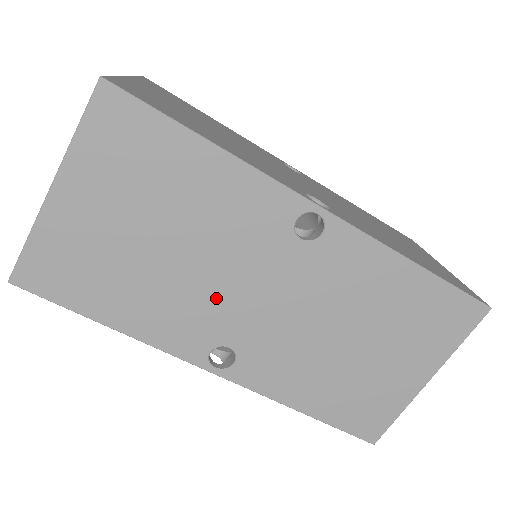
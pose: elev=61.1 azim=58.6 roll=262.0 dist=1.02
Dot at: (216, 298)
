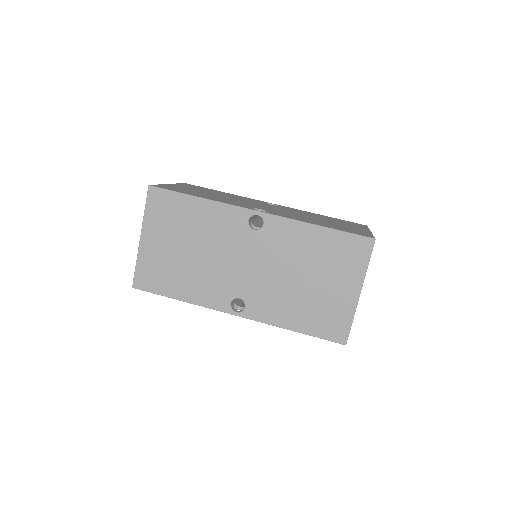
Dot at: (246, 203)
